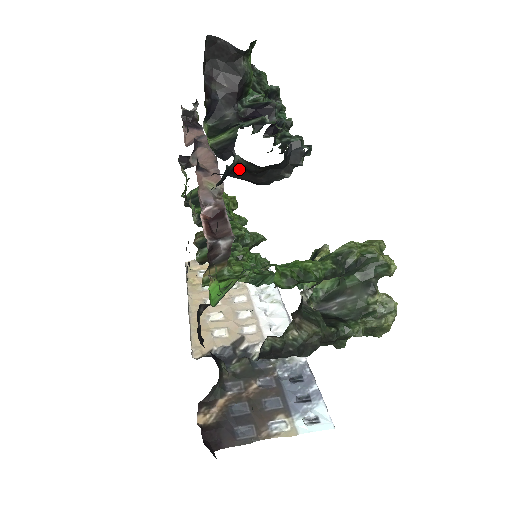
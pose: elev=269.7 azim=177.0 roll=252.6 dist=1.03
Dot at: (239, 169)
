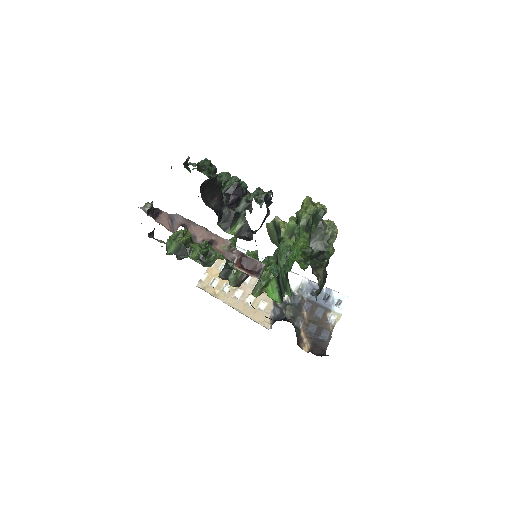
Dot at: occluded
